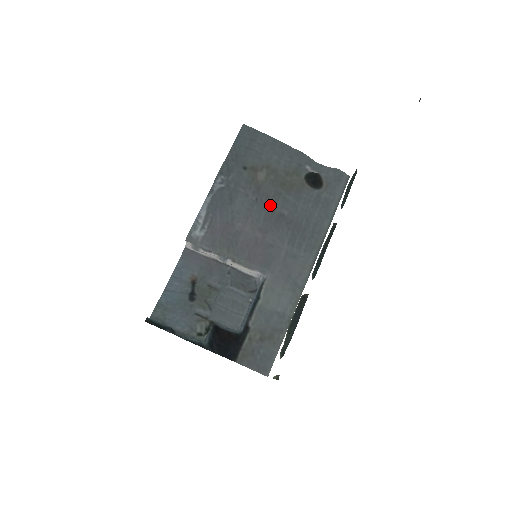
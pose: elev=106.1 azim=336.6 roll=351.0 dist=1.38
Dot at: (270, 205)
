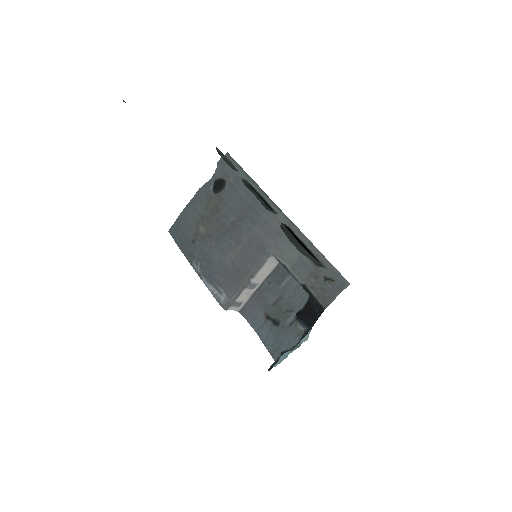
Dot at: (223, 230)
